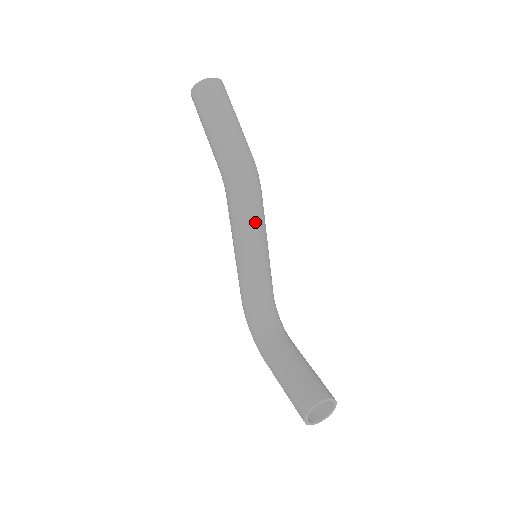
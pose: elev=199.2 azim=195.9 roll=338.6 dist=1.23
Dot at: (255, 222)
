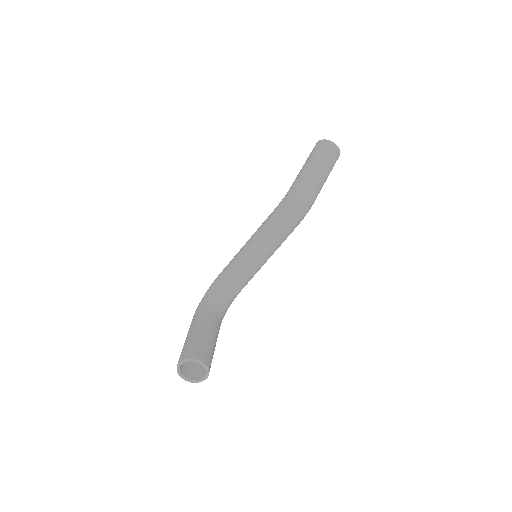
Dot at: (277, 235)
